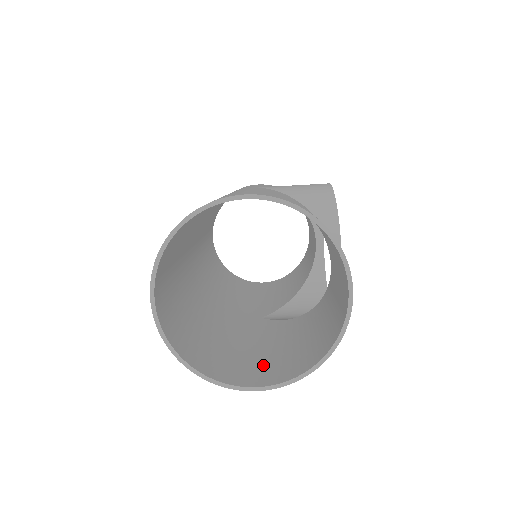
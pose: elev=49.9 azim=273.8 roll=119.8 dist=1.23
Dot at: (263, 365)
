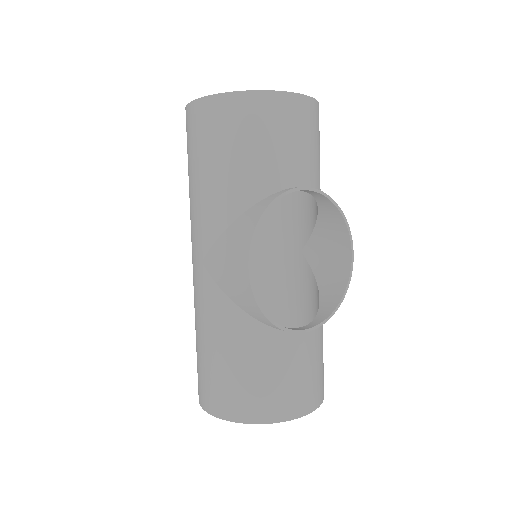
Dot at: occluded
